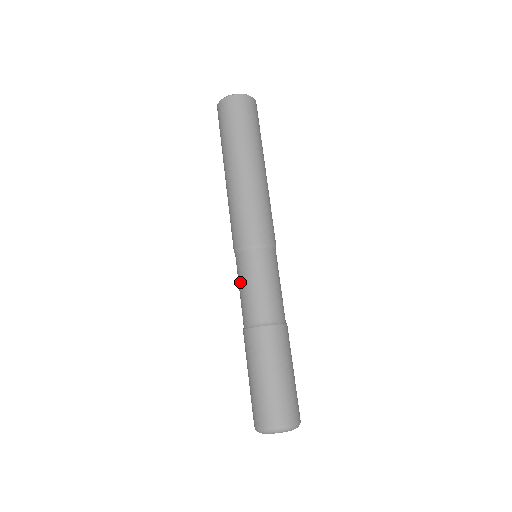
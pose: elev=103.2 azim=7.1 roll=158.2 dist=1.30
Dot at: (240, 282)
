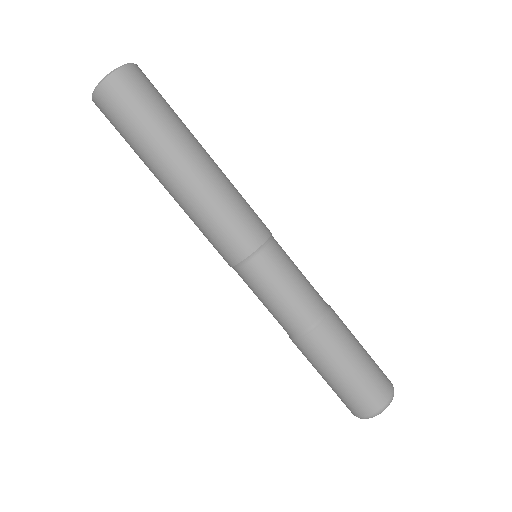
Dot at: (260, 297)
